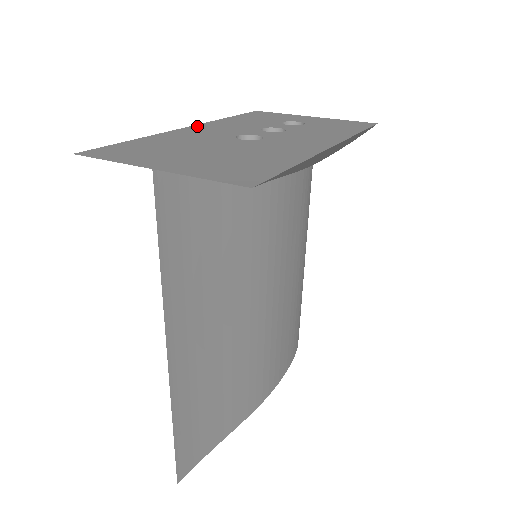
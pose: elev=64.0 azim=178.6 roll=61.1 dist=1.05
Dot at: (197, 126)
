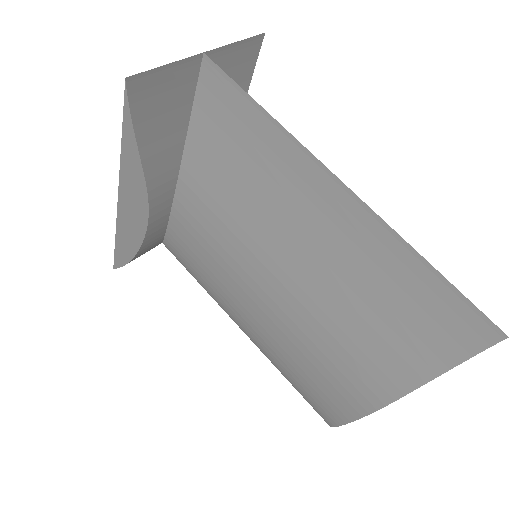
Dot at: (122, 200)
